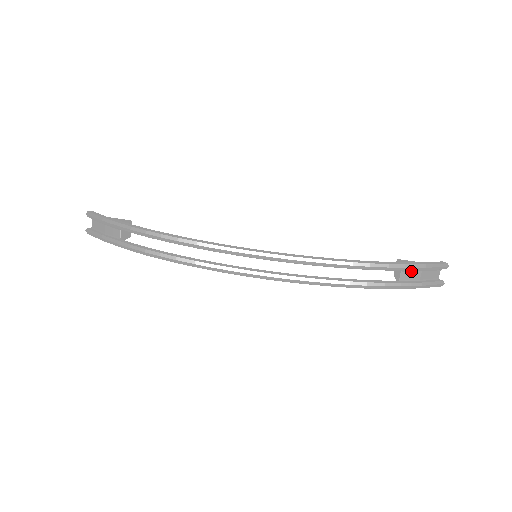
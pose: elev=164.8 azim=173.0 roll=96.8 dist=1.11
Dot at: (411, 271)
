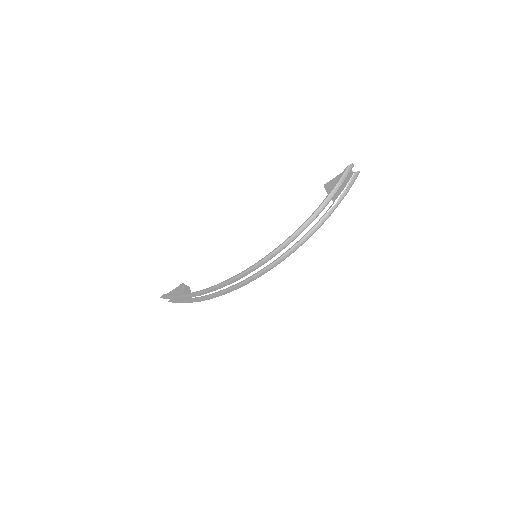
Dot at: (336, 193)
